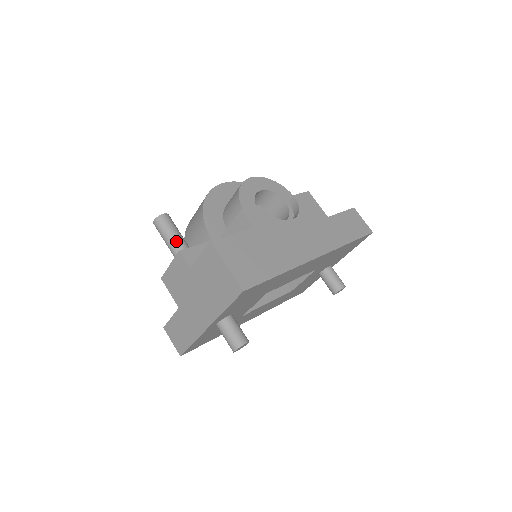
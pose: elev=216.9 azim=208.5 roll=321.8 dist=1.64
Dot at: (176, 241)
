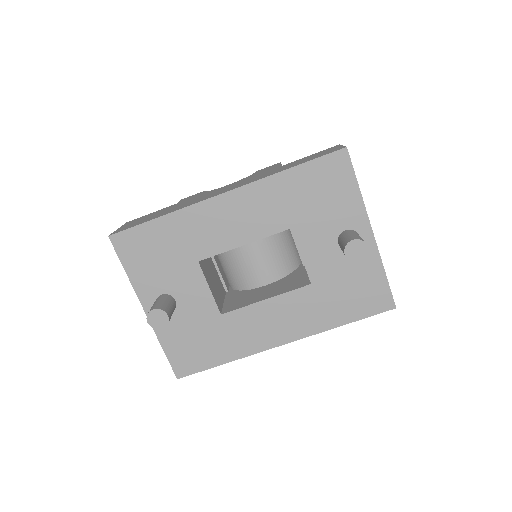
Dot at: occluded
